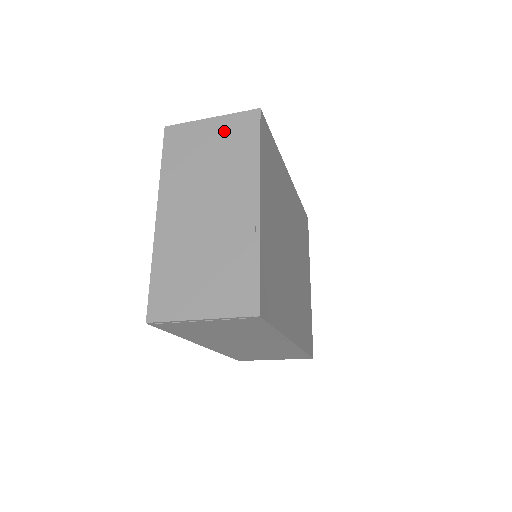
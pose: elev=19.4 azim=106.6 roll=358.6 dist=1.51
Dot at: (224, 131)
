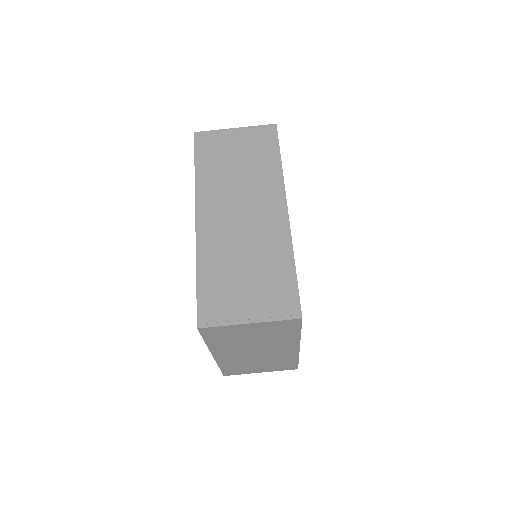
Dot at: occluded
